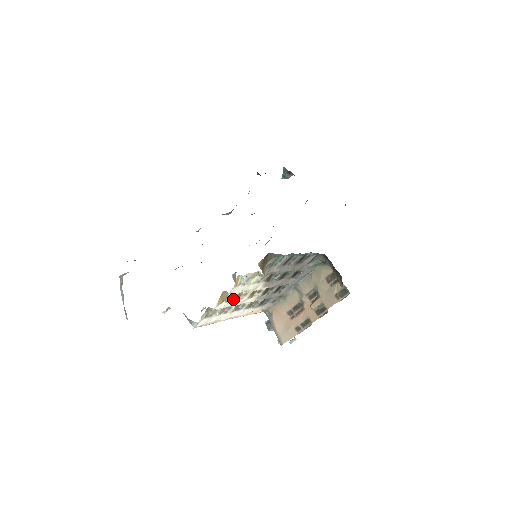
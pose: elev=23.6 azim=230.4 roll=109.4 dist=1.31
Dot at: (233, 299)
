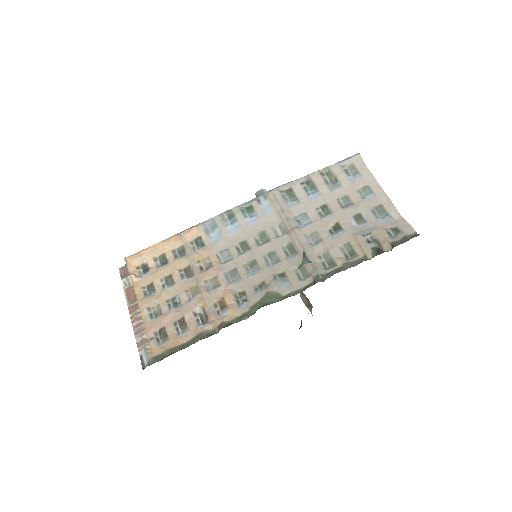
Dot at: occluded
